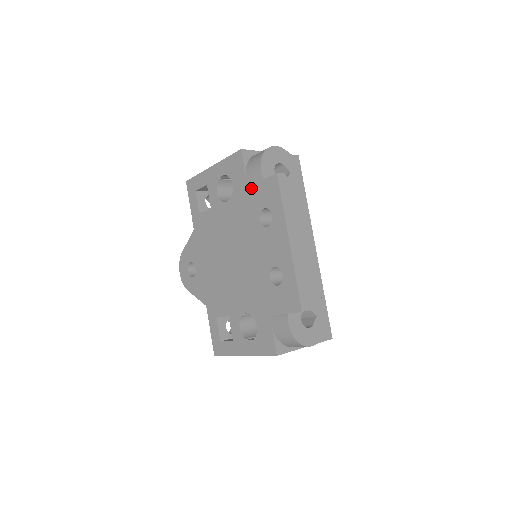
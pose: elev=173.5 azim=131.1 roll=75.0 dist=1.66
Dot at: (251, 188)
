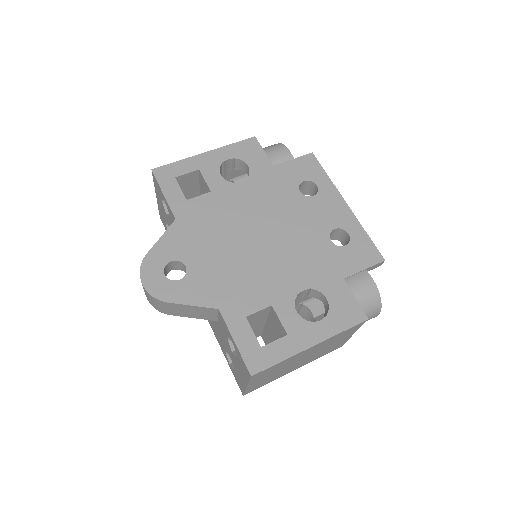
Dot at: (280, 166)
